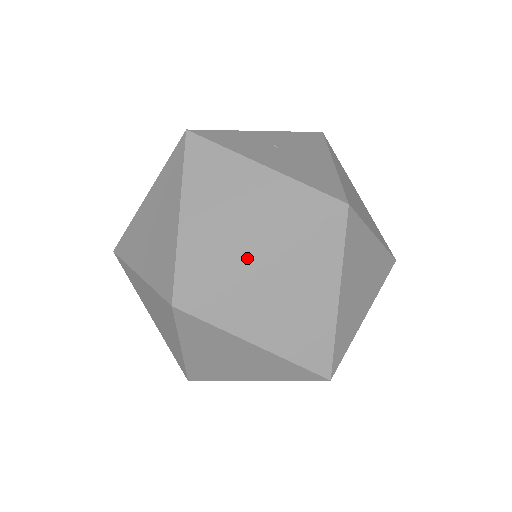
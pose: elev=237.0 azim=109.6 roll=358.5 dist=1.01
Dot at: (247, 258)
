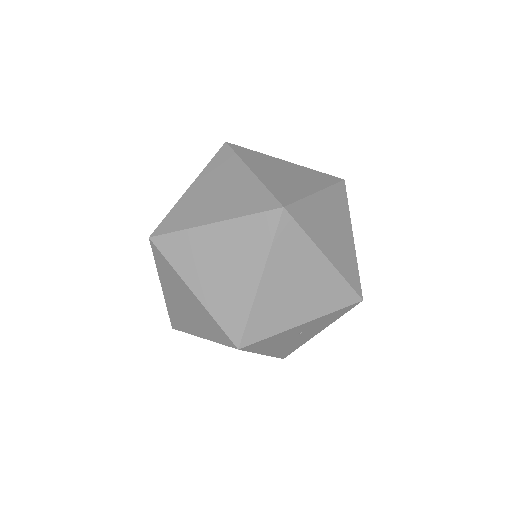
Dot at: (184, 194)
